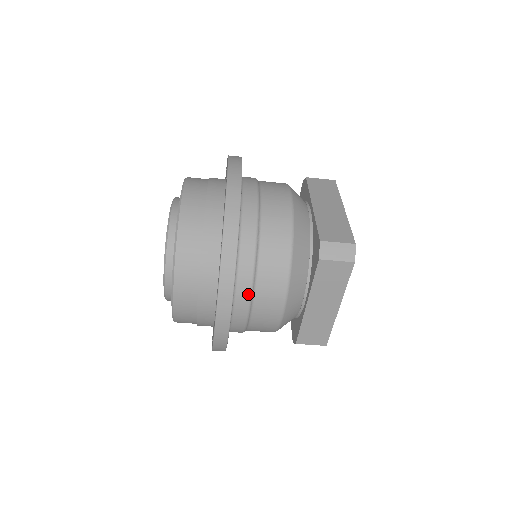
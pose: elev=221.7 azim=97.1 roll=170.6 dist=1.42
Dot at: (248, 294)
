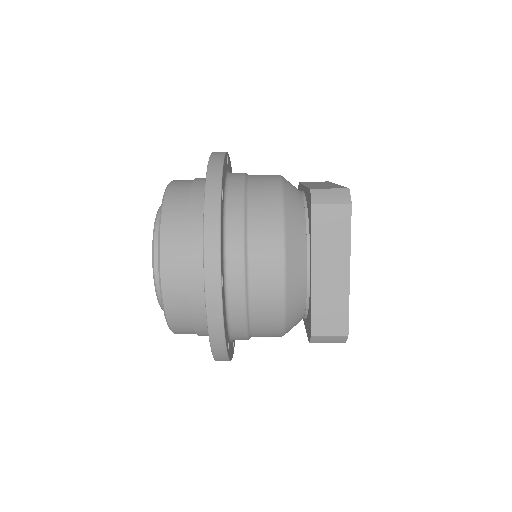
Dot at: (240, 254)
